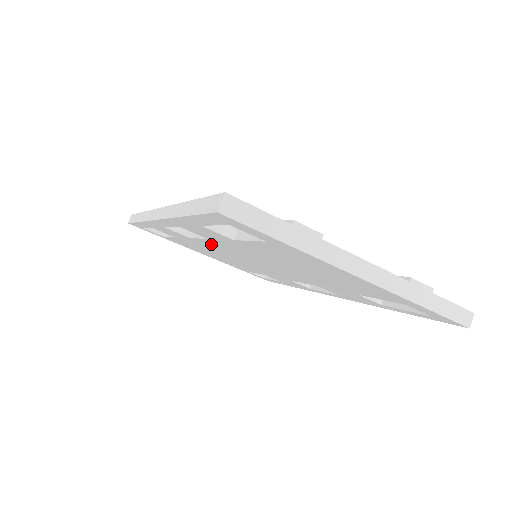
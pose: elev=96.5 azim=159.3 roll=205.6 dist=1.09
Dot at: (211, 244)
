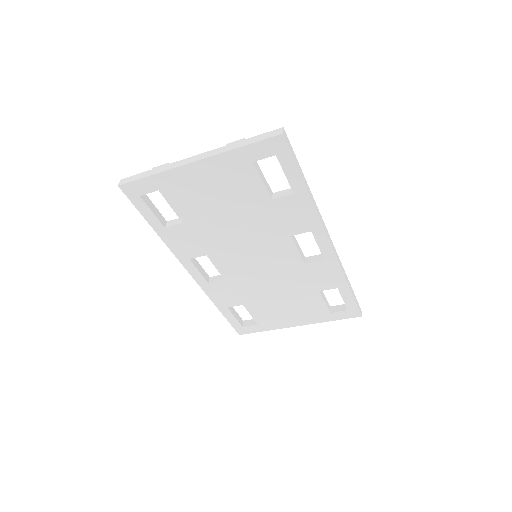
Dot at: (226, 267)
